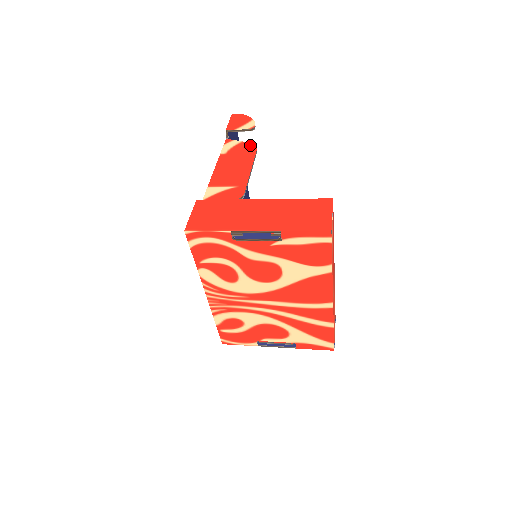
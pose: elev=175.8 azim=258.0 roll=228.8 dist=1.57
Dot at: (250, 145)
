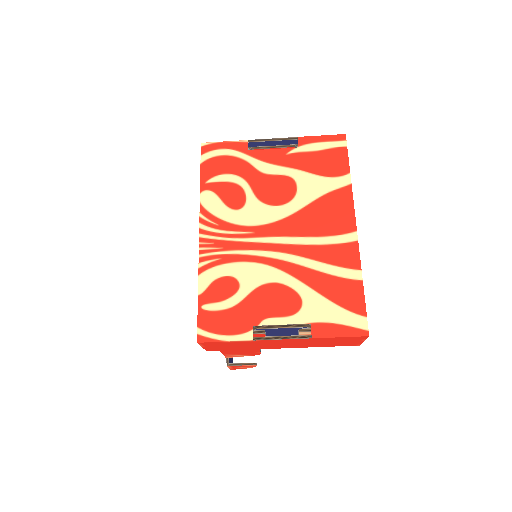
Dot at: occluded
